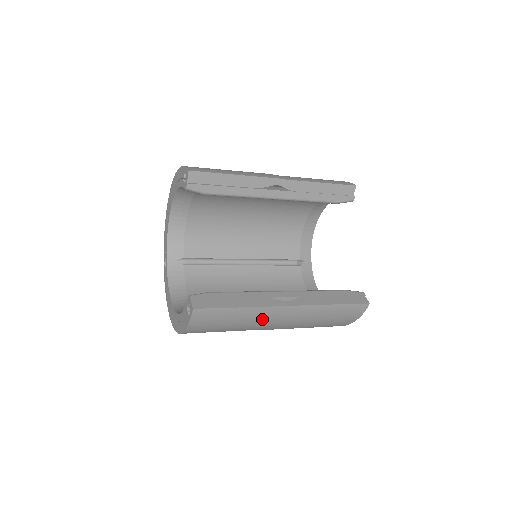
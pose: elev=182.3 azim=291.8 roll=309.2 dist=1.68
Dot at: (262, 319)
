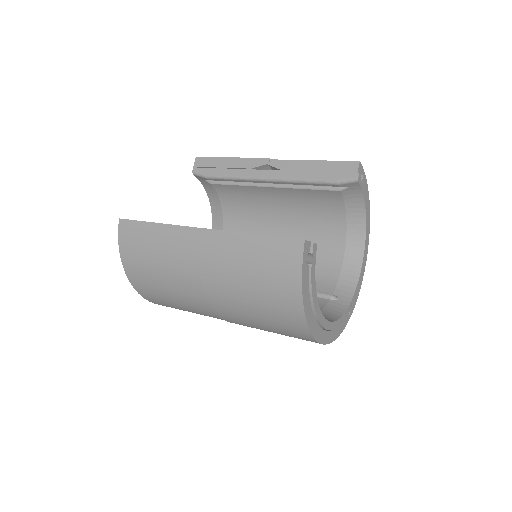
Dot at: (179, 249)
